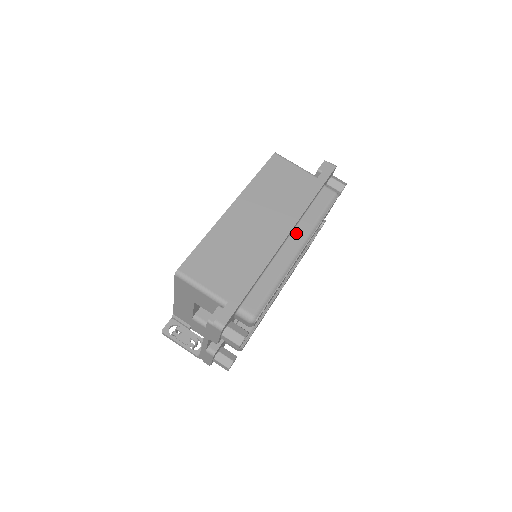
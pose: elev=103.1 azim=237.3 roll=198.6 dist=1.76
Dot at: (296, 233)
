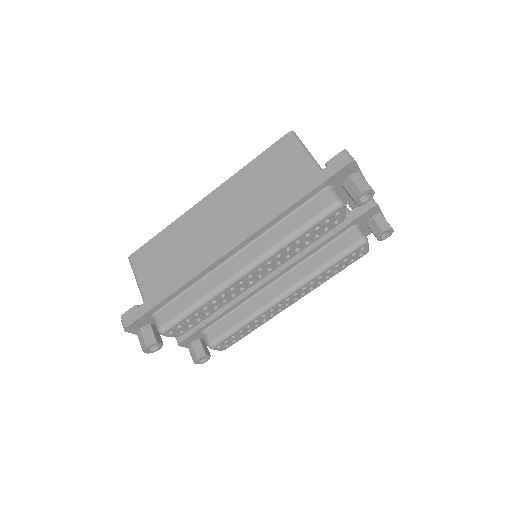
Dot at: (251, 248)
